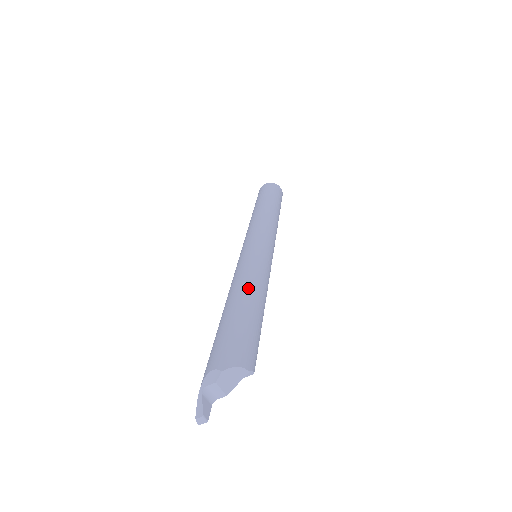
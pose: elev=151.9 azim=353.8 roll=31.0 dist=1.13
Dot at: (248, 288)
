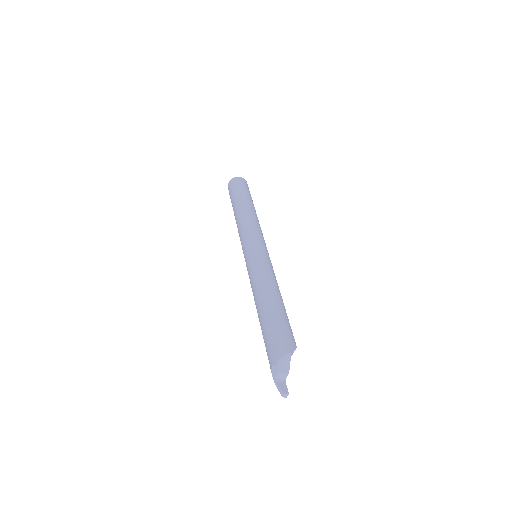
Dot at: (262, 294)
